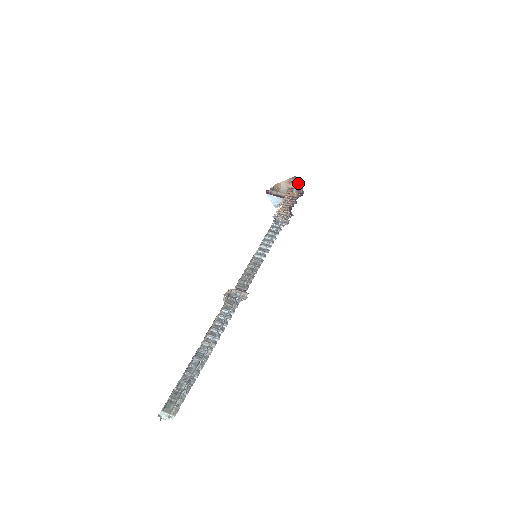
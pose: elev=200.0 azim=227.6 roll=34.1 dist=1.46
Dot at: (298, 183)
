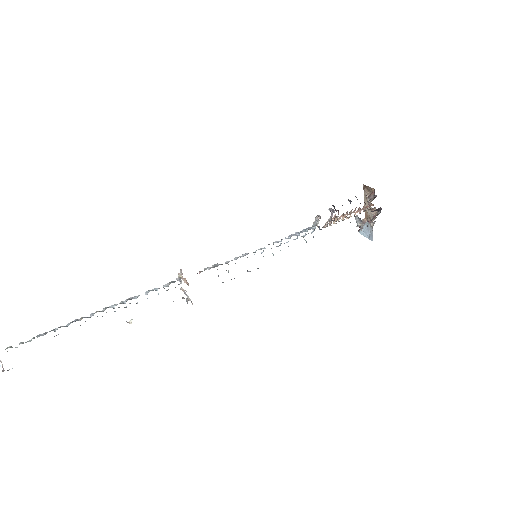
Dot at: (370, 190)
